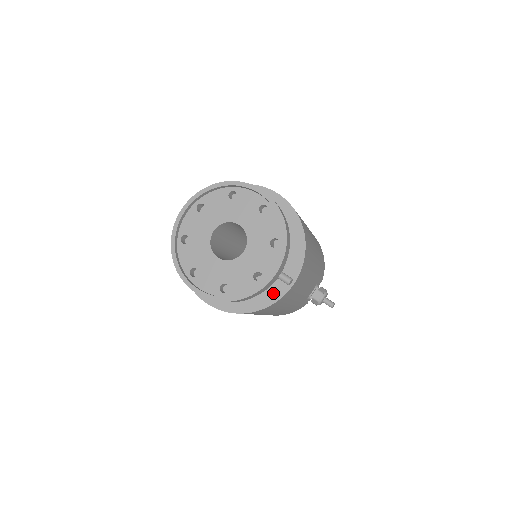
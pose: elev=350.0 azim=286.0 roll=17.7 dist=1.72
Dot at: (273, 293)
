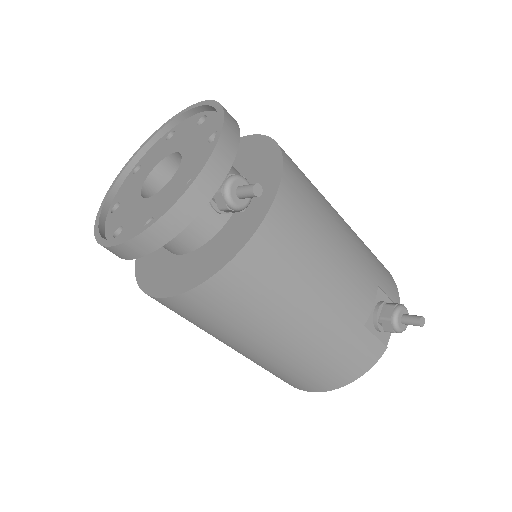
Dot at: (244, 232)
